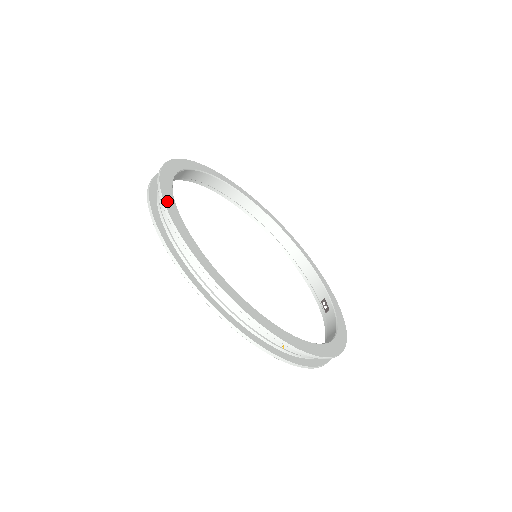
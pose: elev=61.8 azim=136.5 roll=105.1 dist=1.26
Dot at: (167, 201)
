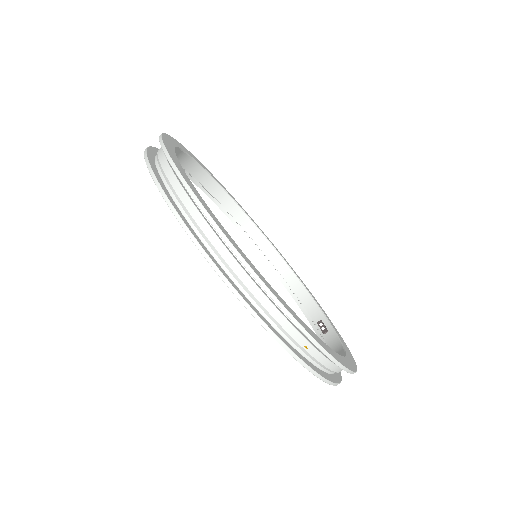
Dot at: (174, 160)
